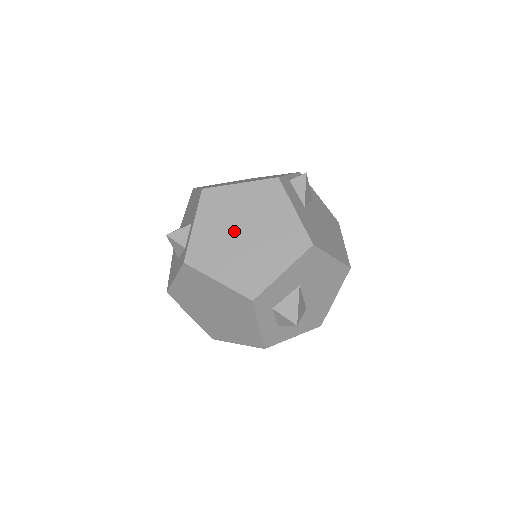
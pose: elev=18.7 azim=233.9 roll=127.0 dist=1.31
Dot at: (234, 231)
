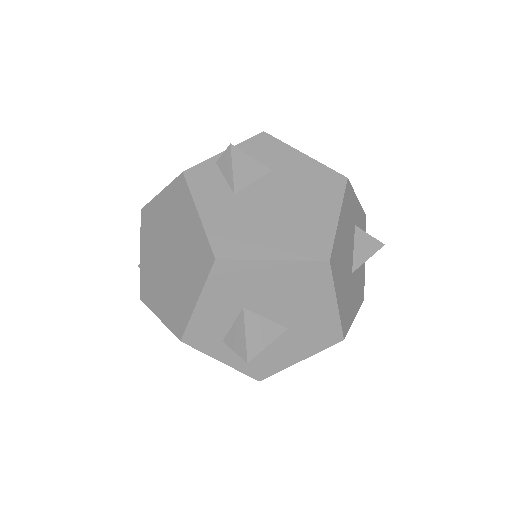
Dot at: (162, 255)
